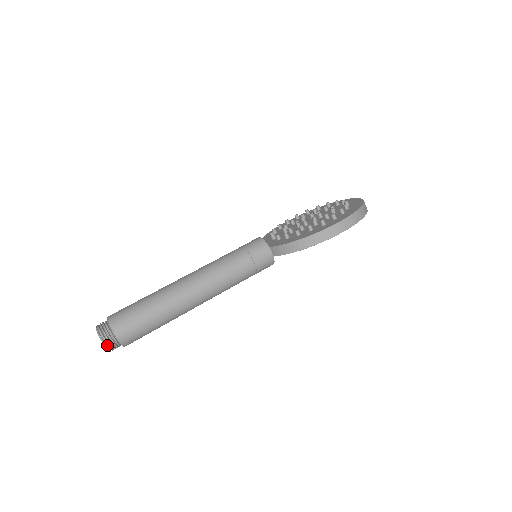
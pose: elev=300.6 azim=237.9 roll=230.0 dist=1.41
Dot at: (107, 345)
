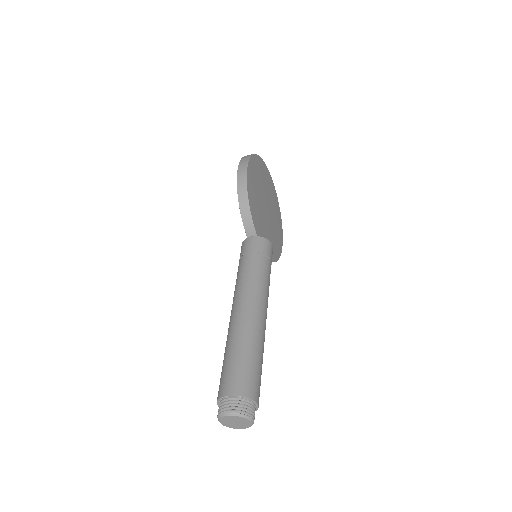
Dot at: (235, 412)
